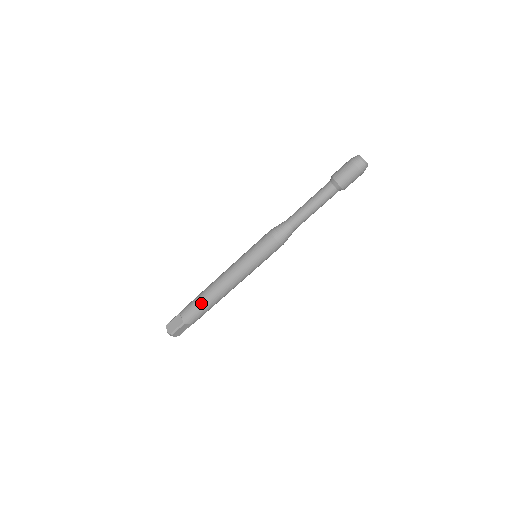
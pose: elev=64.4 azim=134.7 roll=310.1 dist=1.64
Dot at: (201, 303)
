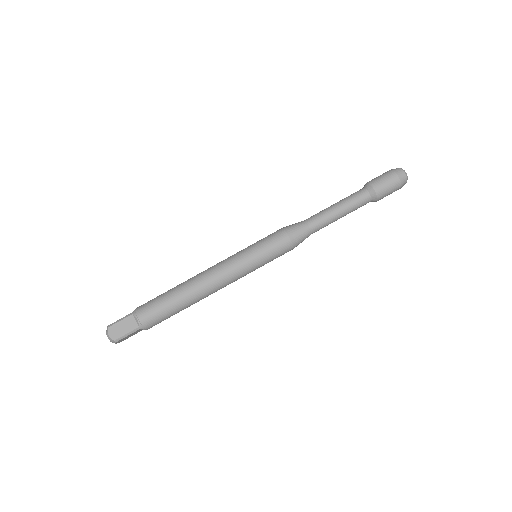
Dot at: (172, 305)
